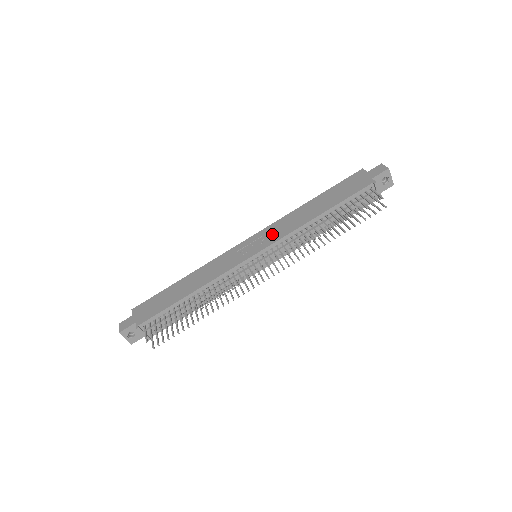
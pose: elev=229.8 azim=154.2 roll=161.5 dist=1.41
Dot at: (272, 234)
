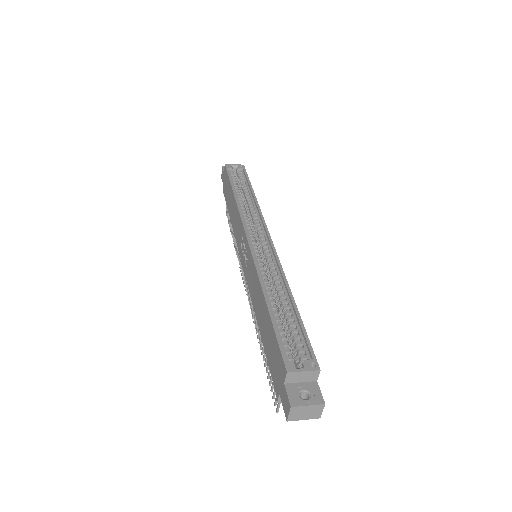
Dot at: (249, 272)
